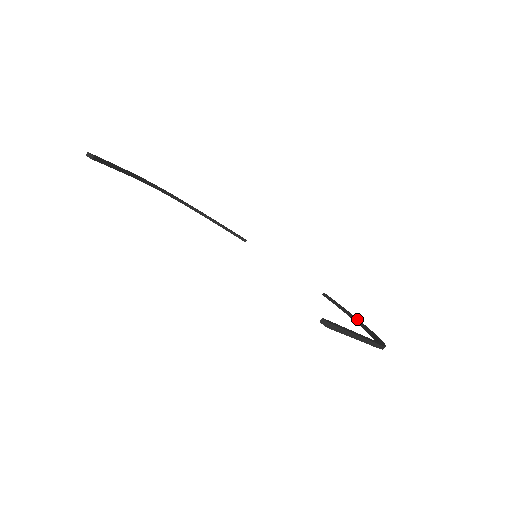
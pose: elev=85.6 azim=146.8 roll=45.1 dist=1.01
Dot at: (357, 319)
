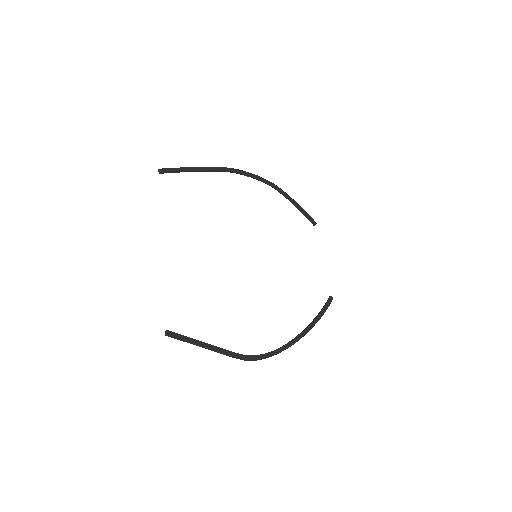
Dot at: (303, 331)
